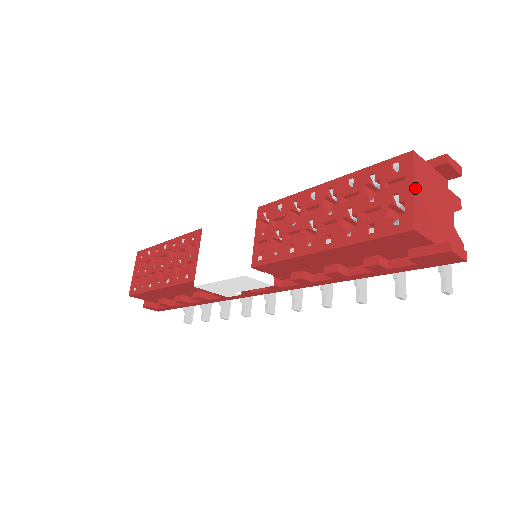
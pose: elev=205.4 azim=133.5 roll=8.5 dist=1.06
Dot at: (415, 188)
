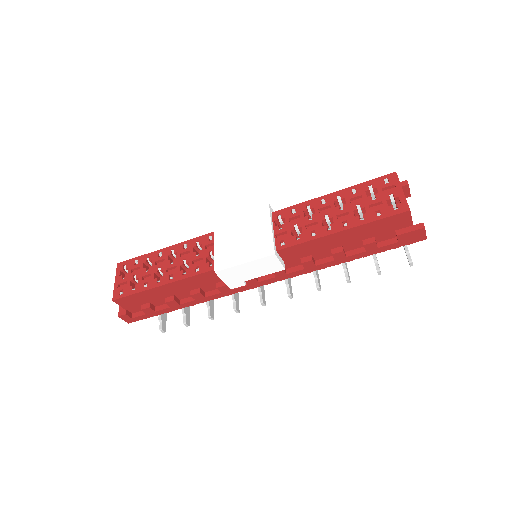
Dot at: occluded
